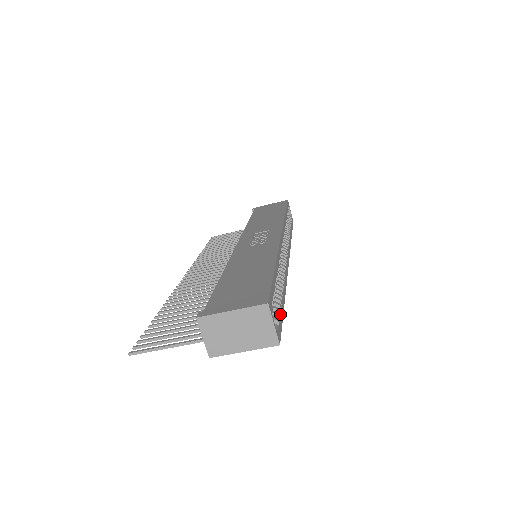
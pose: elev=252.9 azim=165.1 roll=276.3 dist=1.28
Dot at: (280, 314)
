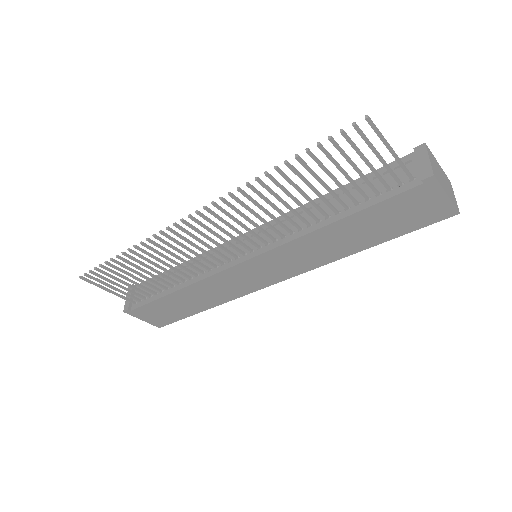
Dot at: occluded
